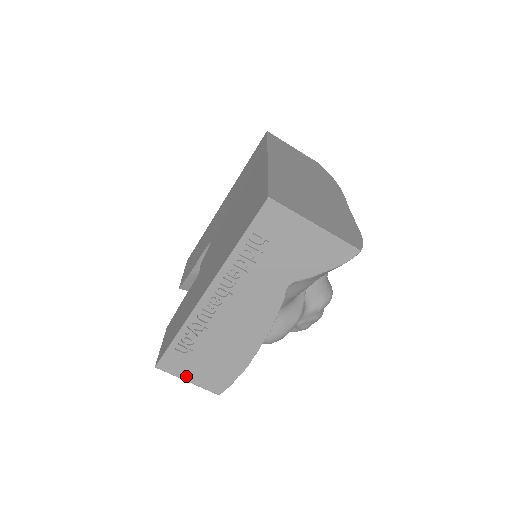
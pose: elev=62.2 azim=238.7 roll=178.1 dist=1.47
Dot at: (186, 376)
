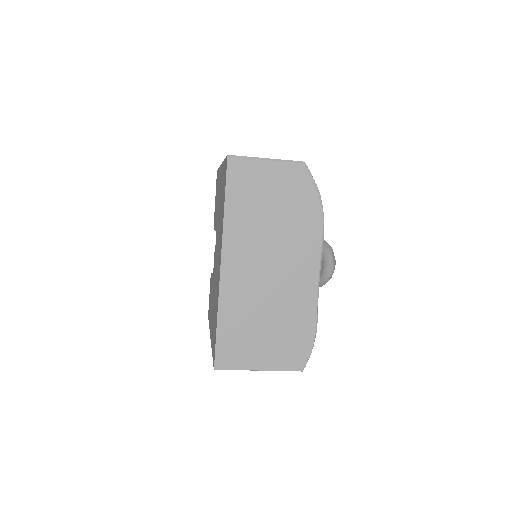
Dot at: occluded
